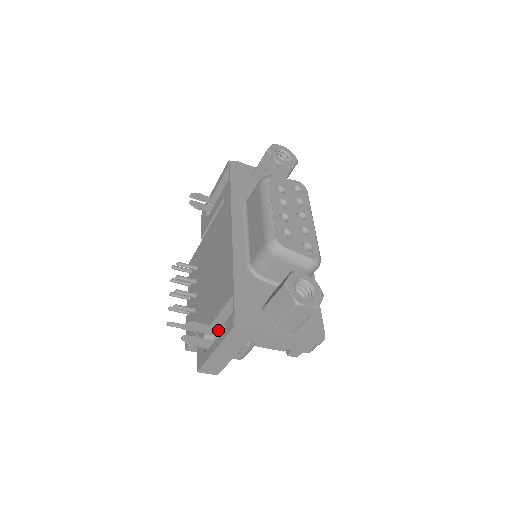
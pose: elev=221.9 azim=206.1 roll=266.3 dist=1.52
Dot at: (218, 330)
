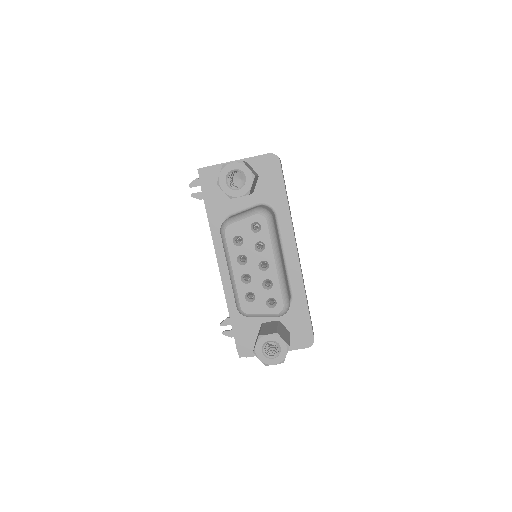
Dot at: occluded
